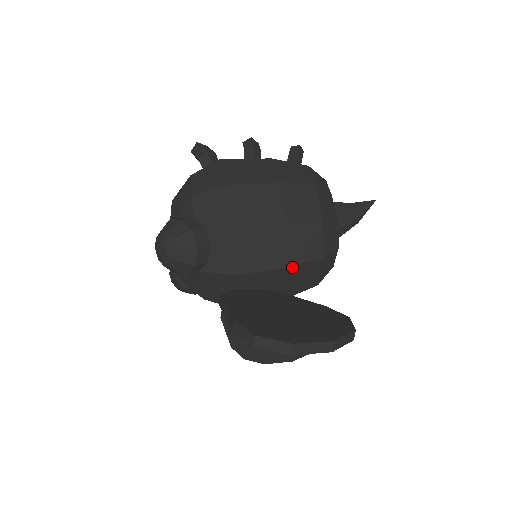
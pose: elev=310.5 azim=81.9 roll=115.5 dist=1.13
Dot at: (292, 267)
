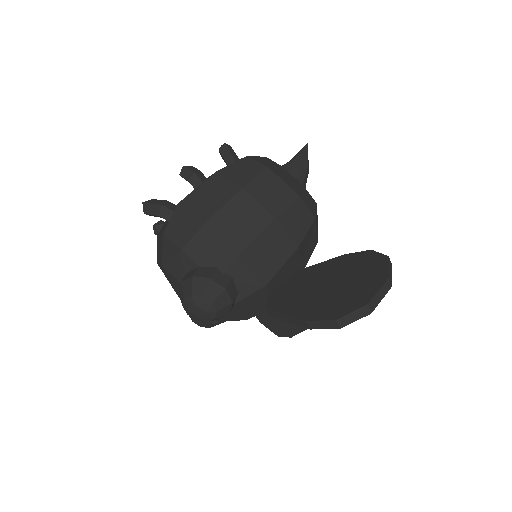
Dot at: (300, 245)
